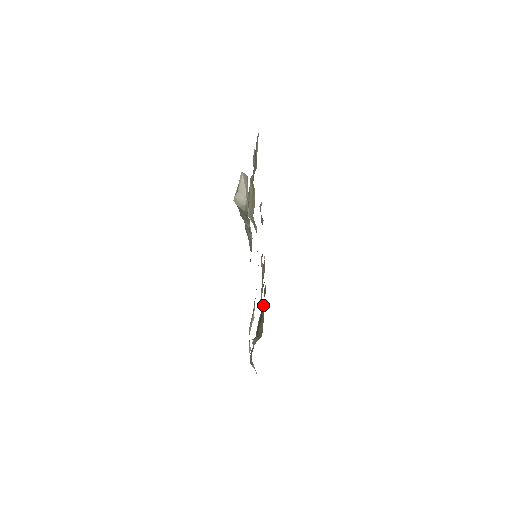
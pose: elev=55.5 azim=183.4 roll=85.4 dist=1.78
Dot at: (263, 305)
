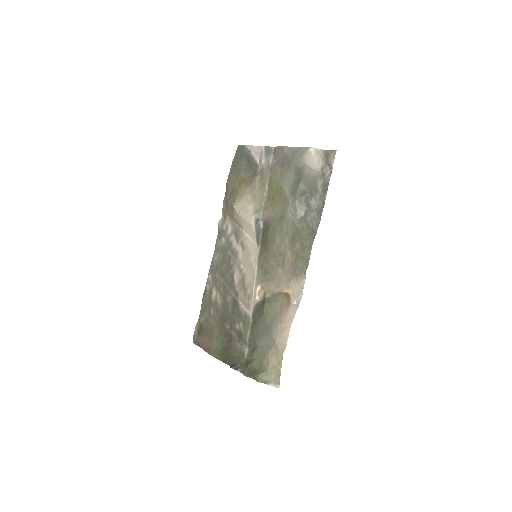
Dot at: (228, 329)
